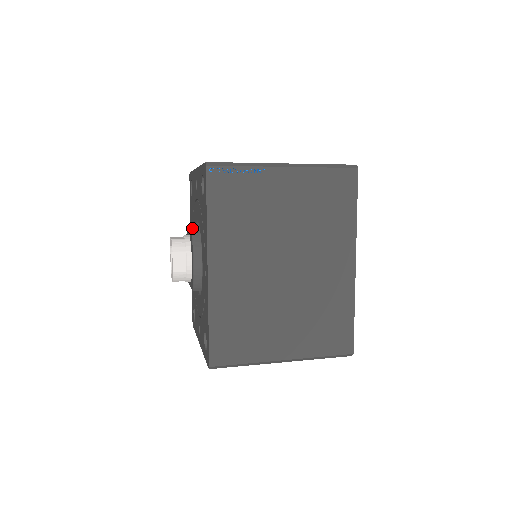
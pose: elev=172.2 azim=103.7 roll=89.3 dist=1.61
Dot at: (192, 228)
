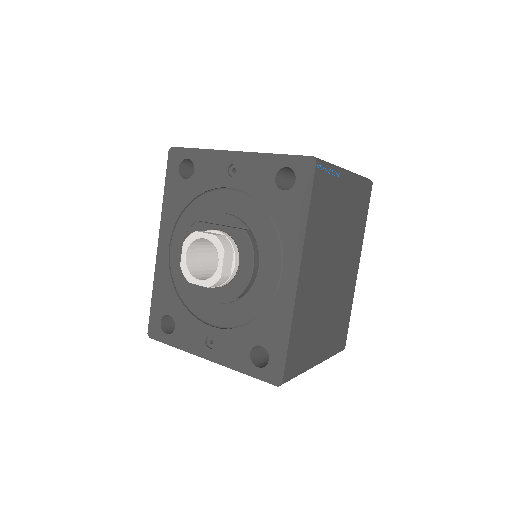
Dot at: (180, 218)
